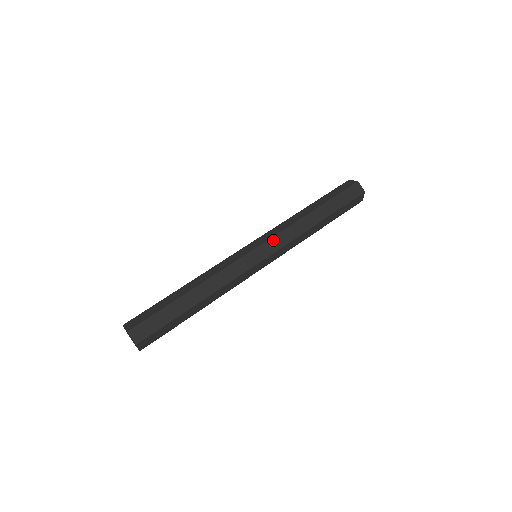
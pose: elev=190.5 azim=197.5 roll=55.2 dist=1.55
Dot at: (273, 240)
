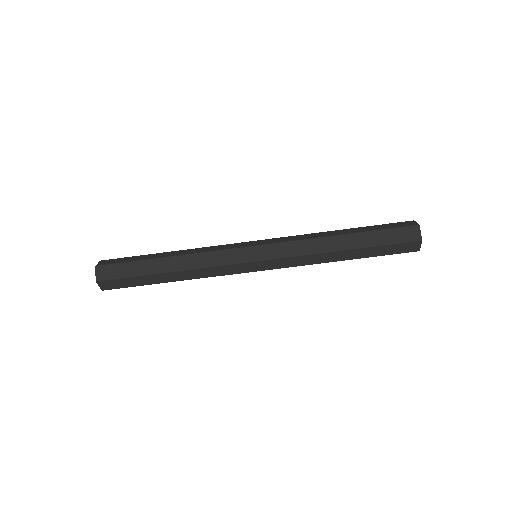
Dot at: (279, 261)
